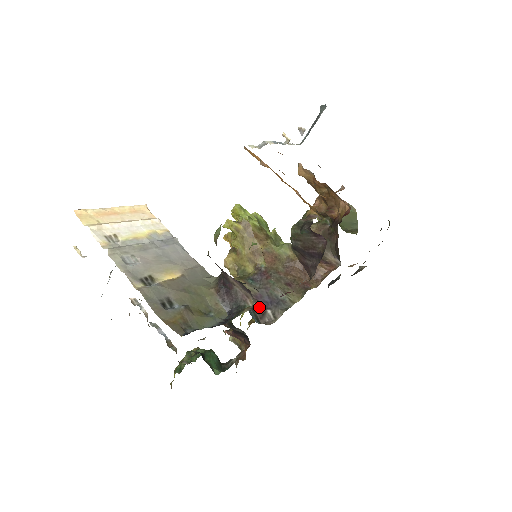
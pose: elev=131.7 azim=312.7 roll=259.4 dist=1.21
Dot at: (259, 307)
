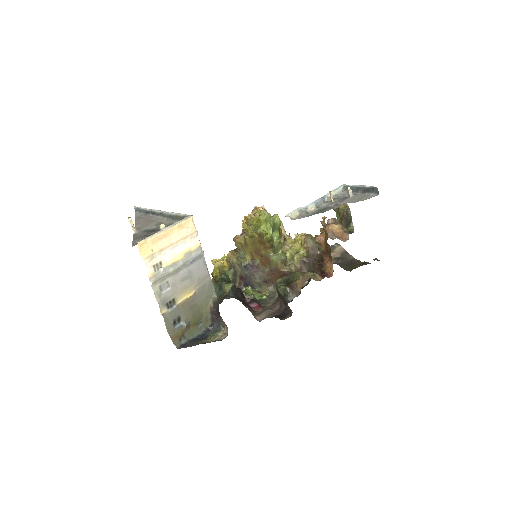
Dot at: (240, 283)
